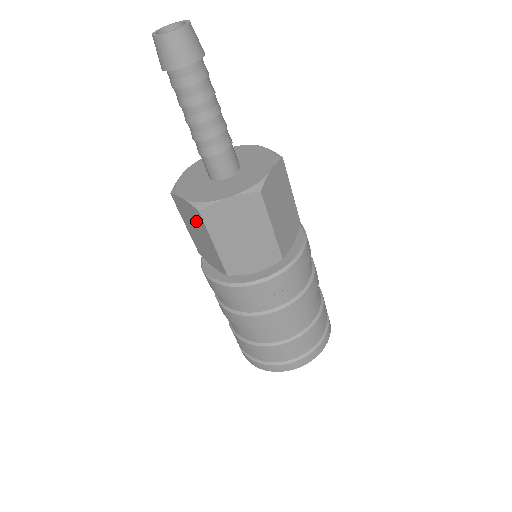
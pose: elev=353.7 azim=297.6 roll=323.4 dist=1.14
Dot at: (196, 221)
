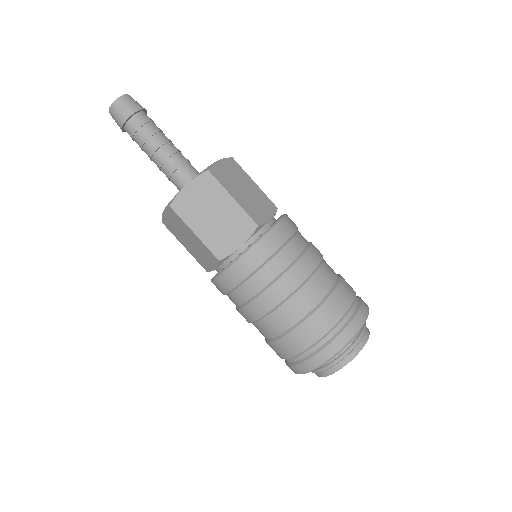
Dot at: (178, 224)
